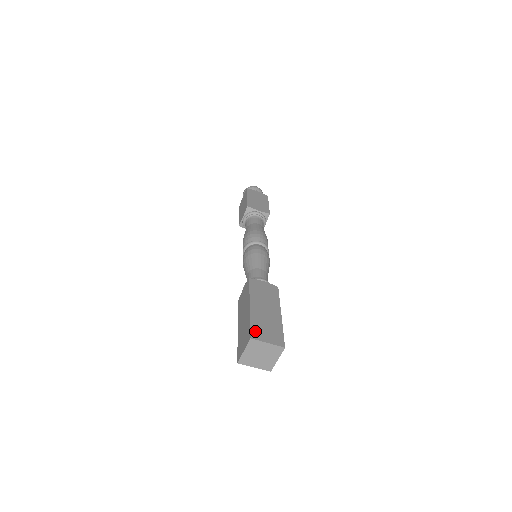
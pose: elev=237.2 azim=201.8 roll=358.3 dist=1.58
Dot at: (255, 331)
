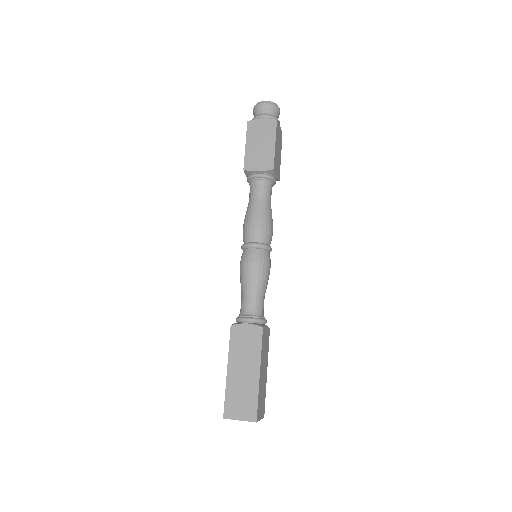
Dot at: (228, 407)
